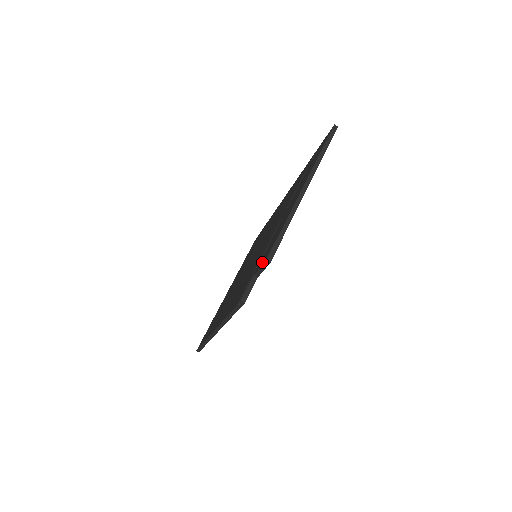
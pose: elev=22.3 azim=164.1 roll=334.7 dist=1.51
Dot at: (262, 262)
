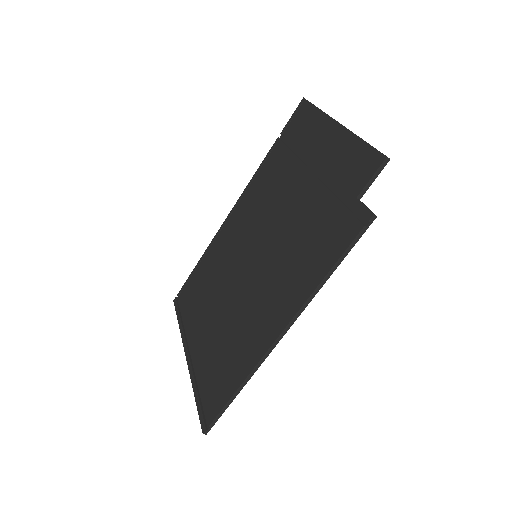
Dot at: (368, 173)
